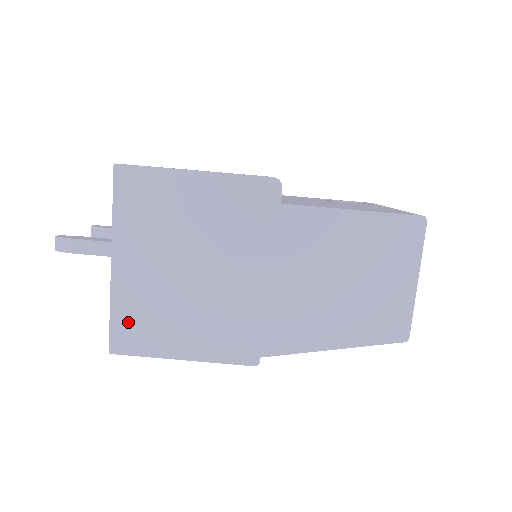
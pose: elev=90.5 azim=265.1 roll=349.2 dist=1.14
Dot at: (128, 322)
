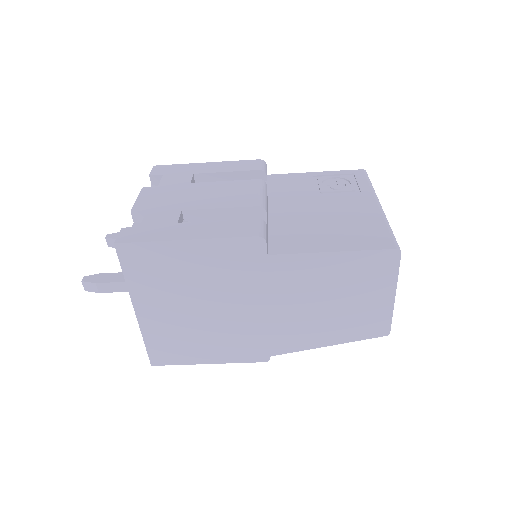
Dot at: (160, 346)
